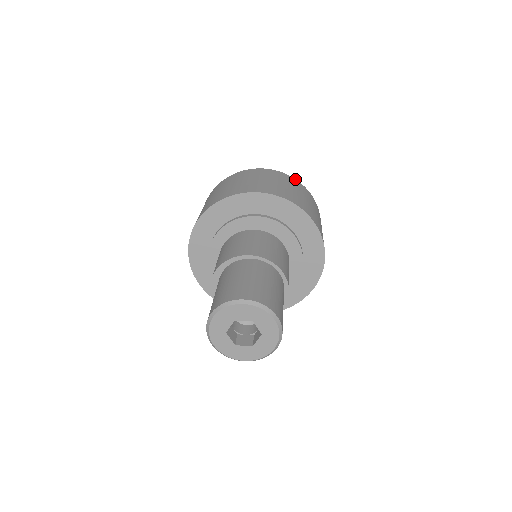
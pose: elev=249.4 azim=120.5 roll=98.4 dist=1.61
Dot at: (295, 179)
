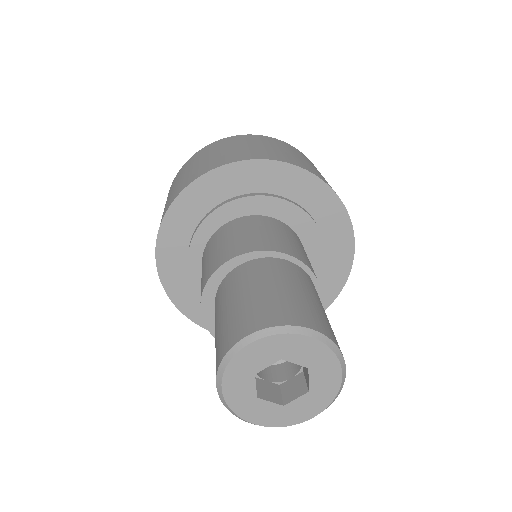
Dot at: occluded
